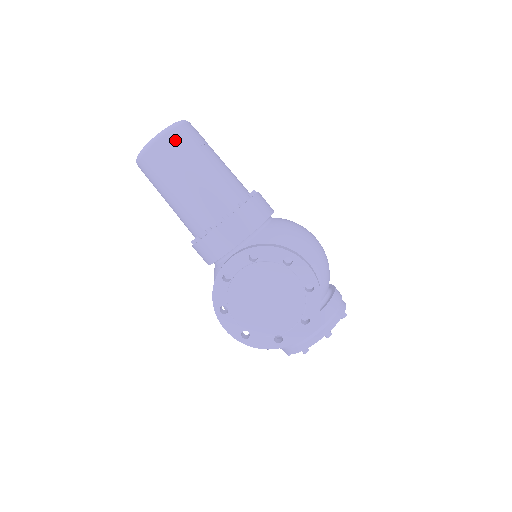
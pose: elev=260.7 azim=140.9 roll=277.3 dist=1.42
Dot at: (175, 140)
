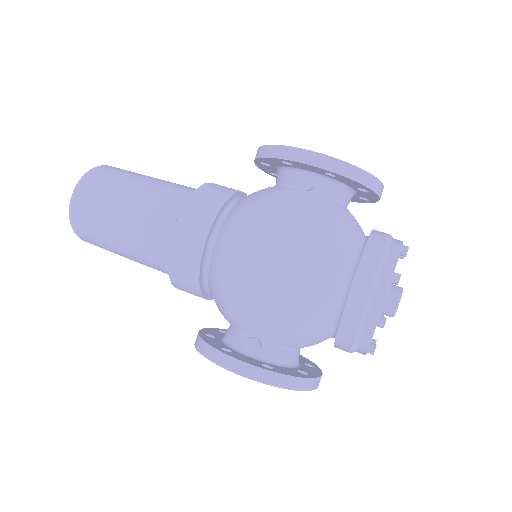
Dot at: occluded
